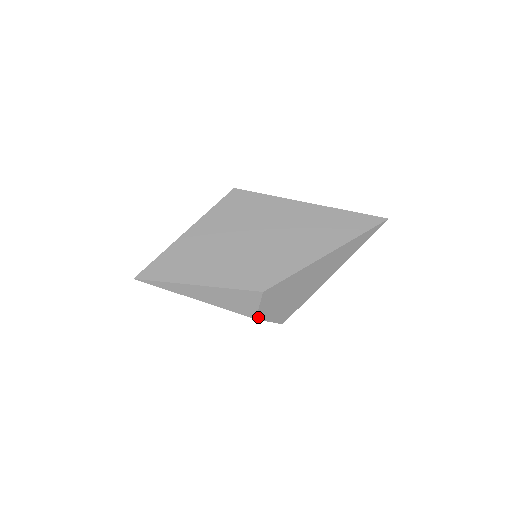
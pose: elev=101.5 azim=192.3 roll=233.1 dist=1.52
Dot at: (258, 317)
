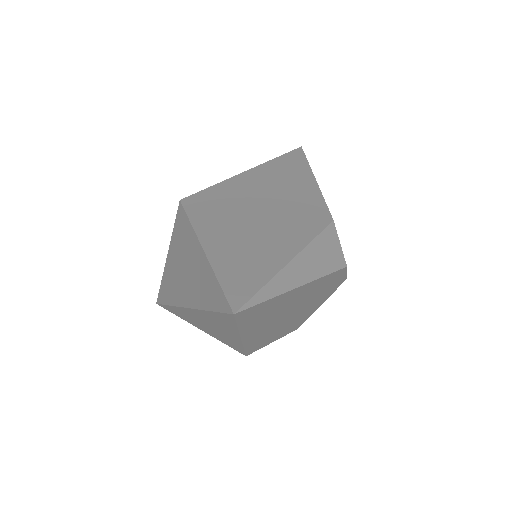
Dot at: (345, 263)
